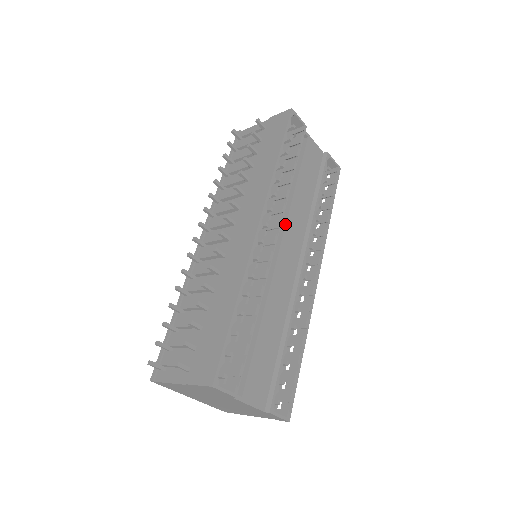
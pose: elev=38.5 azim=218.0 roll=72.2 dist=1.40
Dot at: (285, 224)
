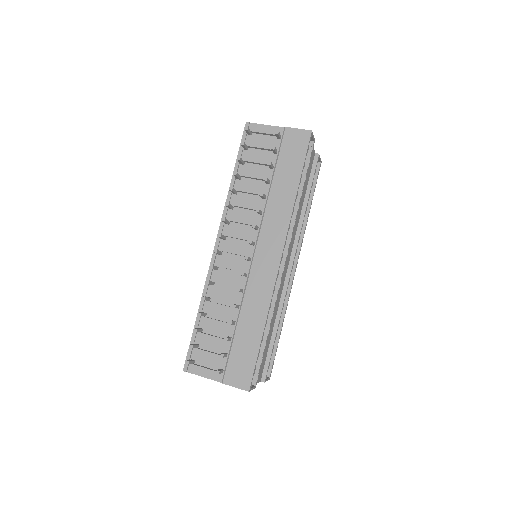
Dot at: occluded
